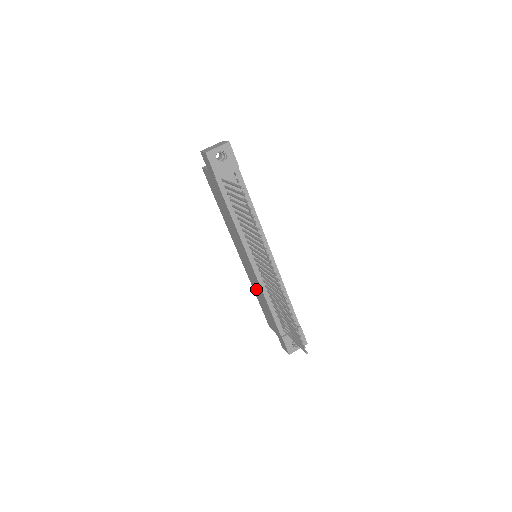
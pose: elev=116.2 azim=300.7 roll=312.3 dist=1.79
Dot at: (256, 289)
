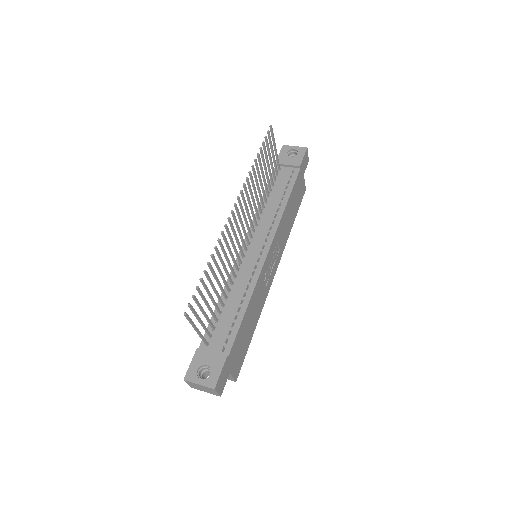
Dot at: occluded
